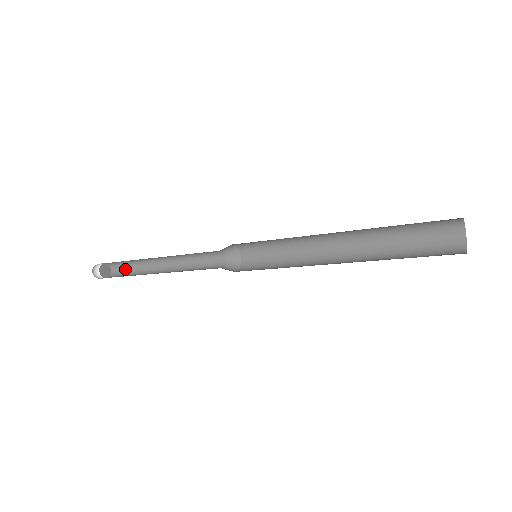
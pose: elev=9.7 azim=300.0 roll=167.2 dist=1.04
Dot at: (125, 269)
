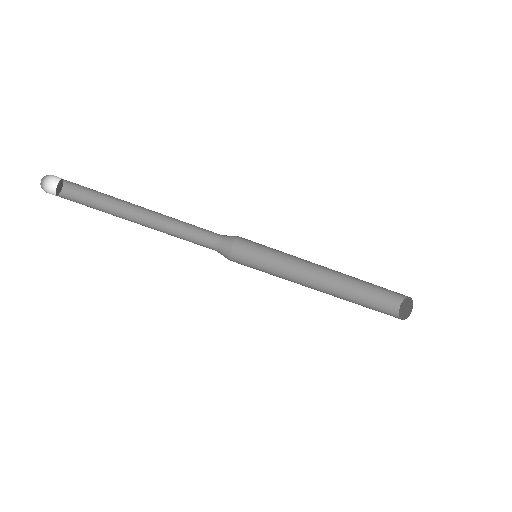
Dot at: (82, 203)
